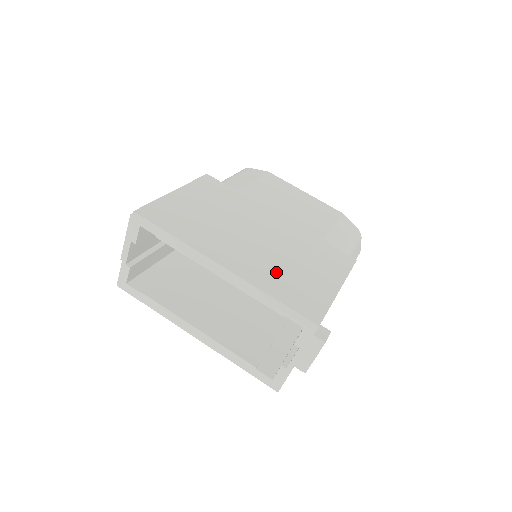
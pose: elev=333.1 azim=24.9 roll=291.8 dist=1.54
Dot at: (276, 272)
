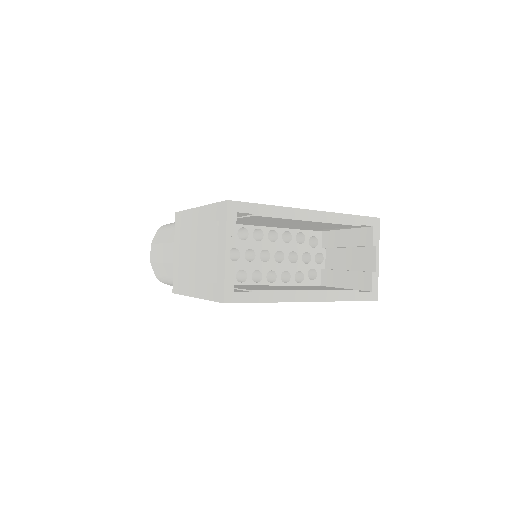
Dot at: occluded
